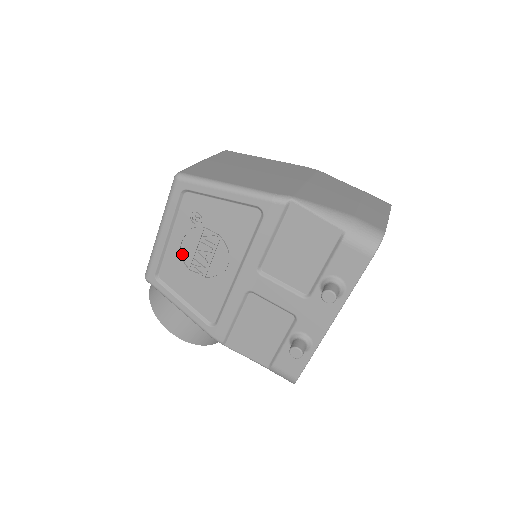
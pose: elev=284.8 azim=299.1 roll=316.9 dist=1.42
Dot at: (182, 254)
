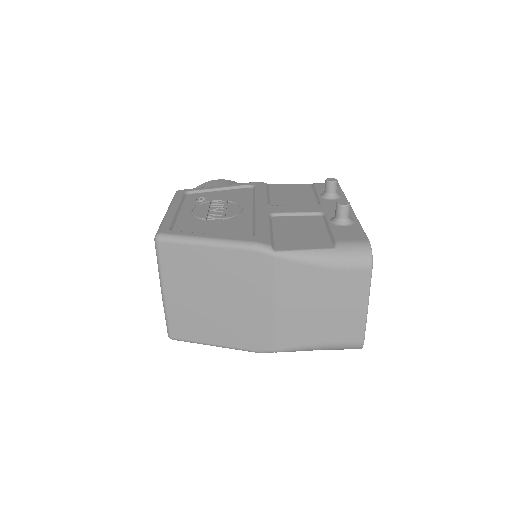
Dot at: occluded
